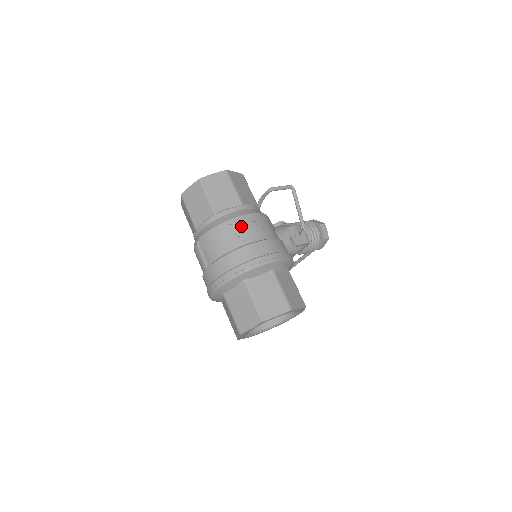
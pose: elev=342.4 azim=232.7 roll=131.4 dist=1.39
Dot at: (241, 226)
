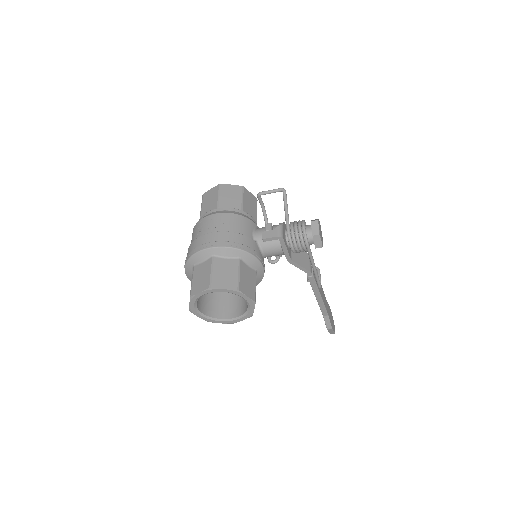
Dot at: (204, 223)
